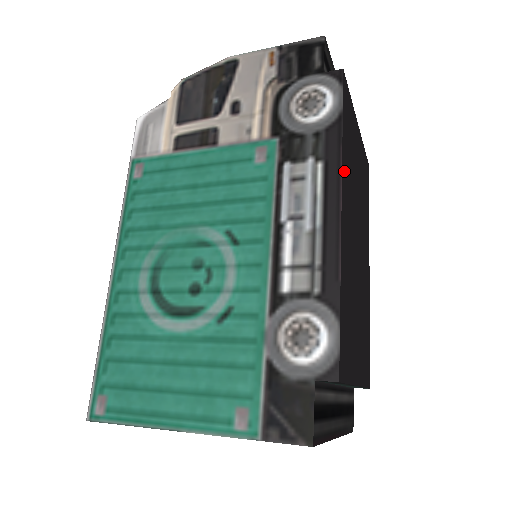
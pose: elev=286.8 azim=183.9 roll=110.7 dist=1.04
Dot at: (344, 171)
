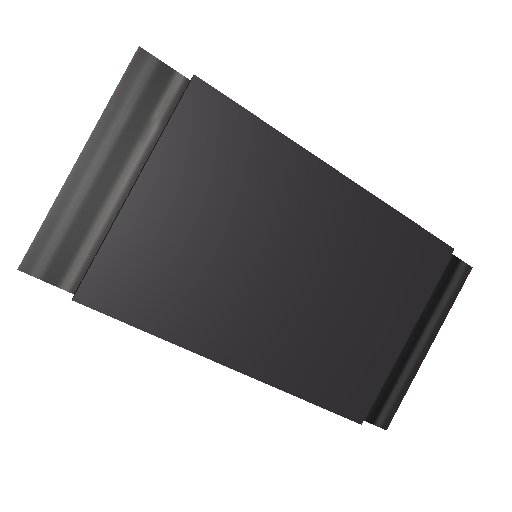
Dot at: (199, 339)
